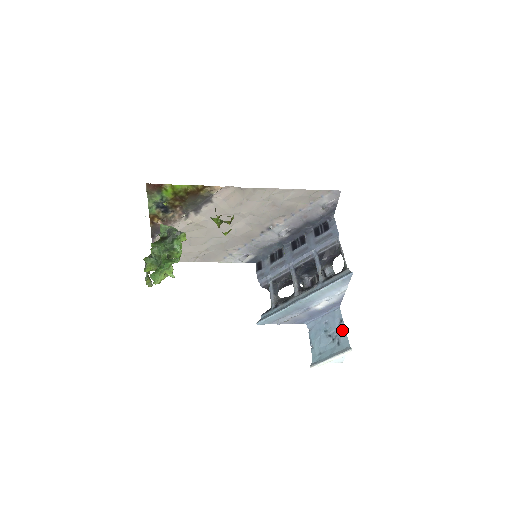
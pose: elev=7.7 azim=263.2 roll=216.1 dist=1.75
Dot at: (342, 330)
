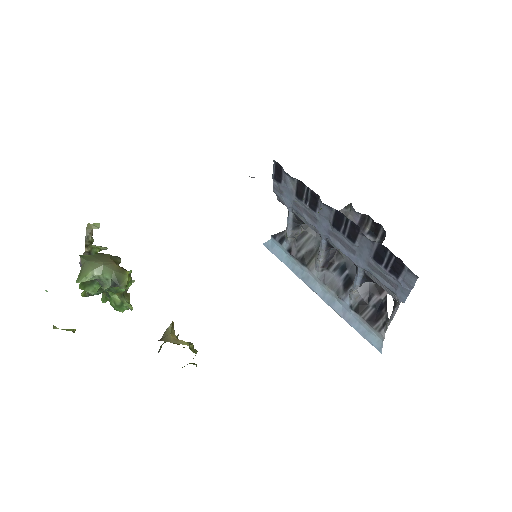
Dot at: occluded
